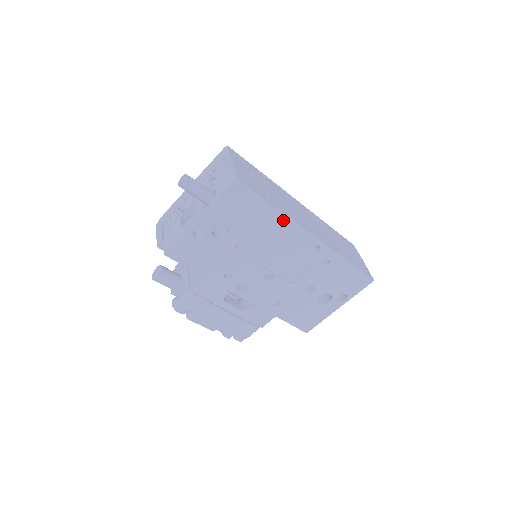
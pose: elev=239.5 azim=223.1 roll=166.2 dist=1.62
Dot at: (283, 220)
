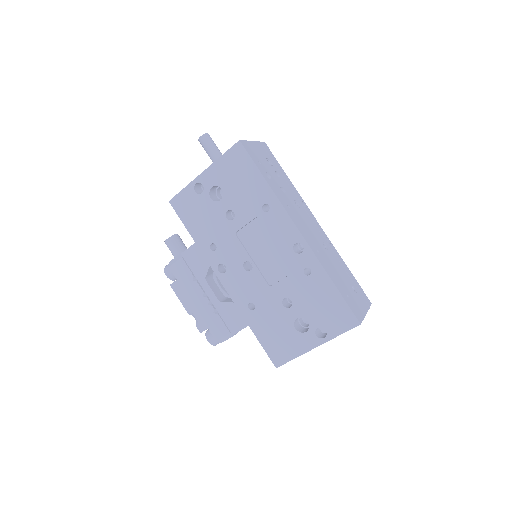
Dot at: (272, 199)
